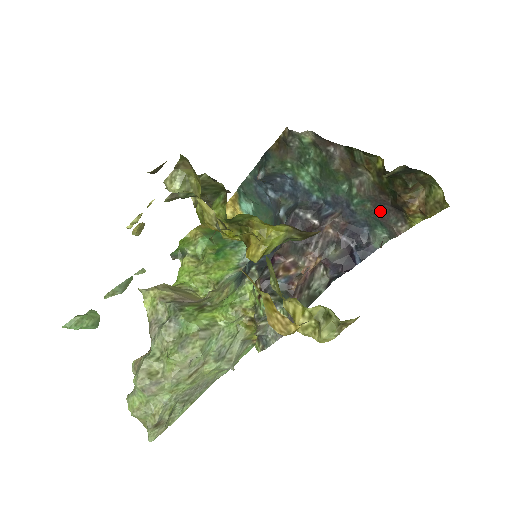
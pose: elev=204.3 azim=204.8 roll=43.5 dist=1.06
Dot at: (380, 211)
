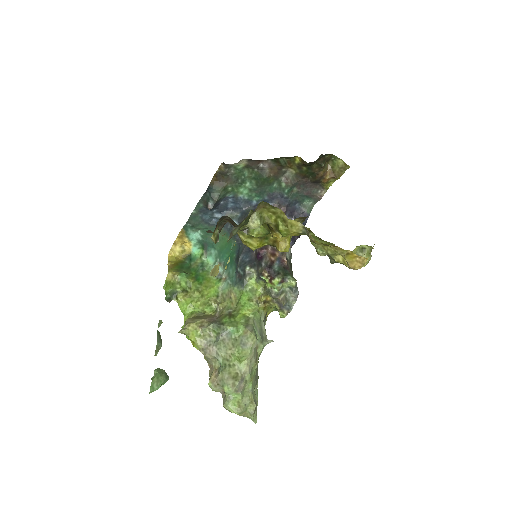
Dot at: (304, 189)
